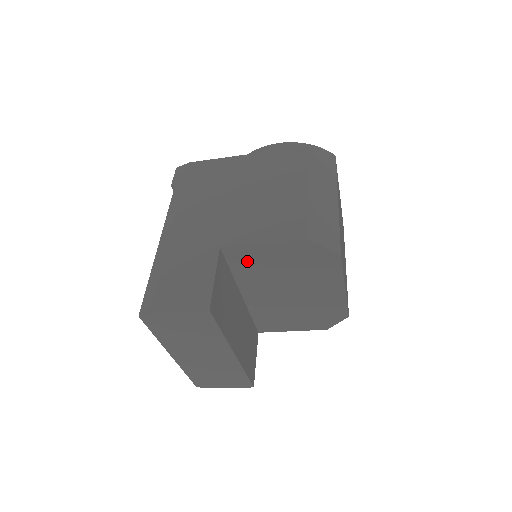
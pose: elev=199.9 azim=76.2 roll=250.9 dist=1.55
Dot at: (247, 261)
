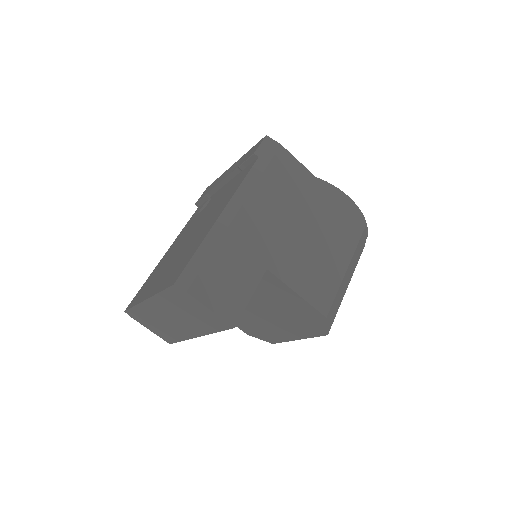
Dot at: (269, 286)
